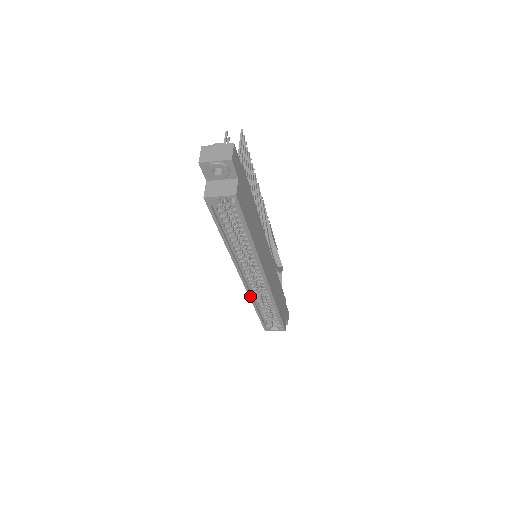
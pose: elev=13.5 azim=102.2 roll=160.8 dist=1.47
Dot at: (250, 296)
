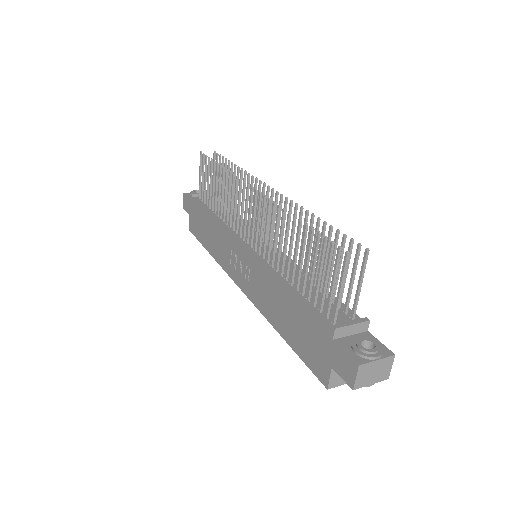
Dot at: (224, 268)
